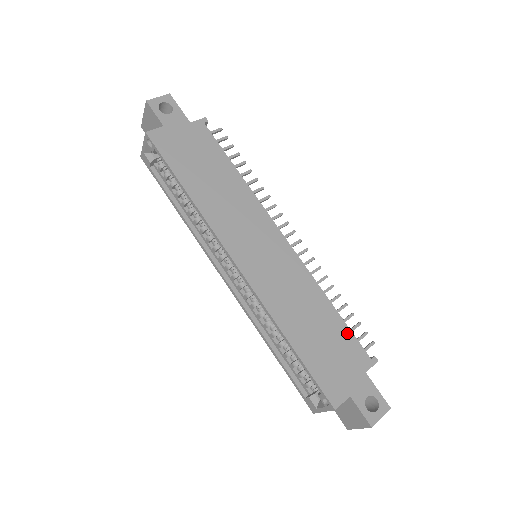
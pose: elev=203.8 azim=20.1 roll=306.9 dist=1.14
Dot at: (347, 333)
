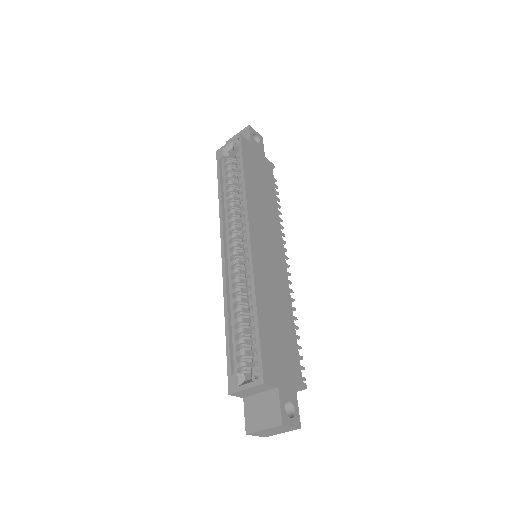
Dot at: (295, 349)
